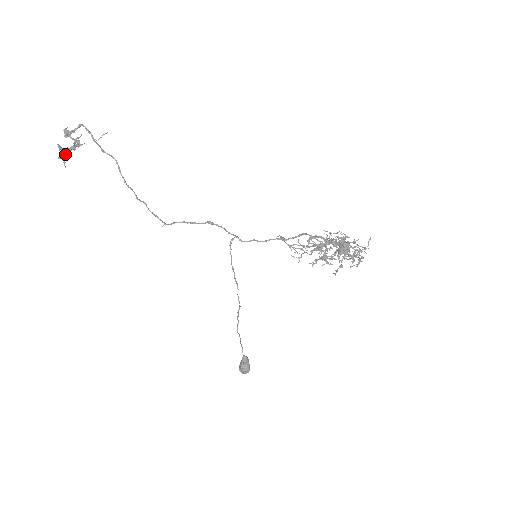
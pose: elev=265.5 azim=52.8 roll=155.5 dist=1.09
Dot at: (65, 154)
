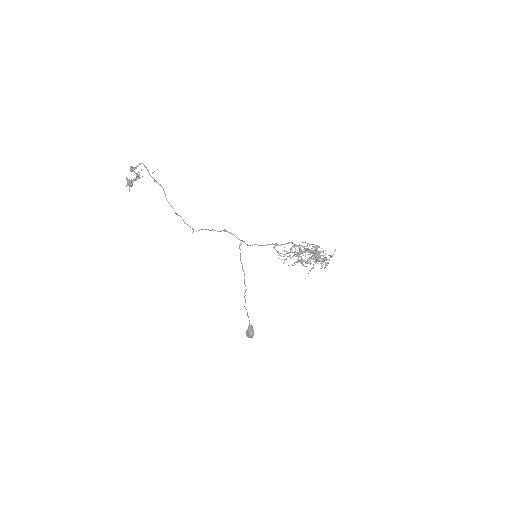
Dot at: (130, 184)
